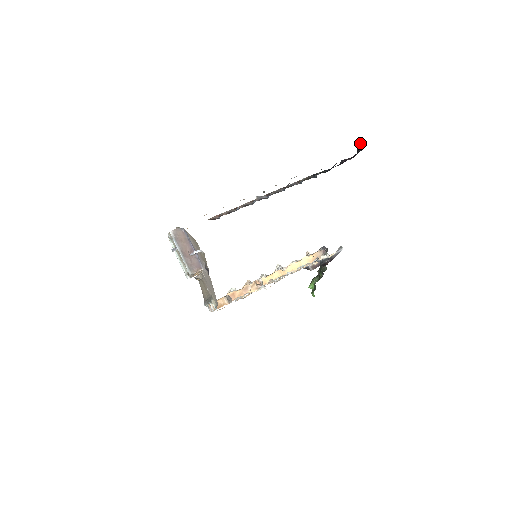
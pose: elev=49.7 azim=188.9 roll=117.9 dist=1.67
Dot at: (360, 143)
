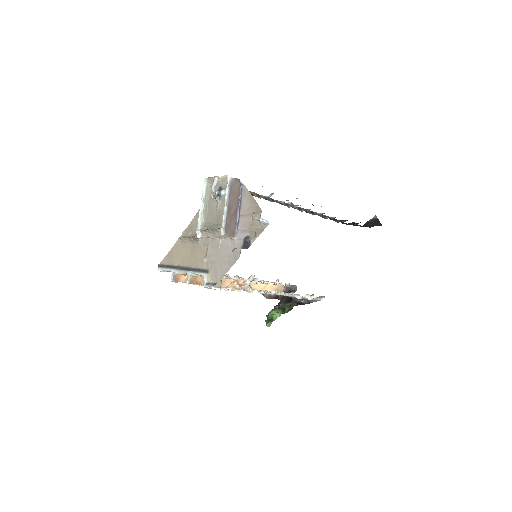
Dot at: (374, 219)
